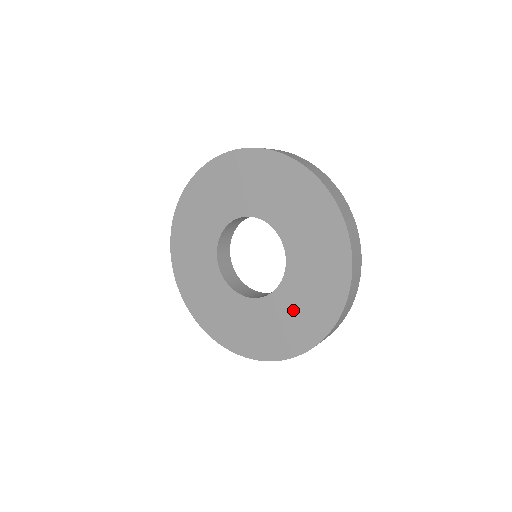
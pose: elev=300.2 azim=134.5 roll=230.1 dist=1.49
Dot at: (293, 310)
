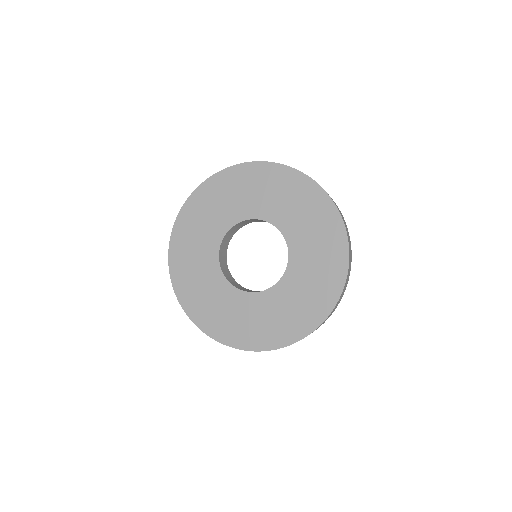
Dot at: (305, 285)
